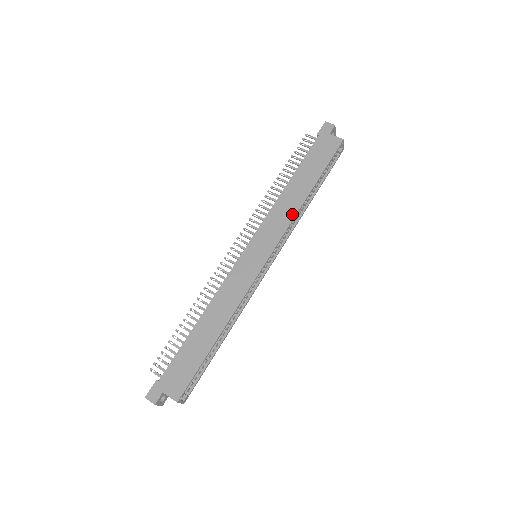
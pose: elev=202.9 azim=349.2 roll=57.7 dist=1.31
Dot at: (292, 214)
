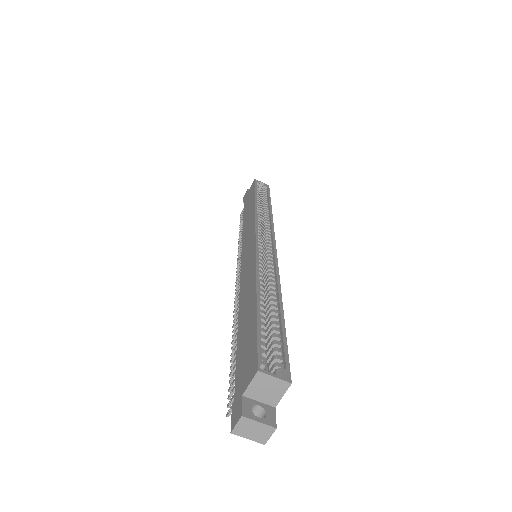
Dot at: (253, 215)
